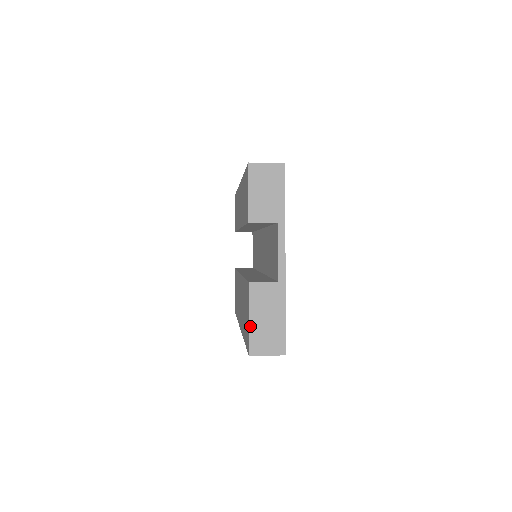
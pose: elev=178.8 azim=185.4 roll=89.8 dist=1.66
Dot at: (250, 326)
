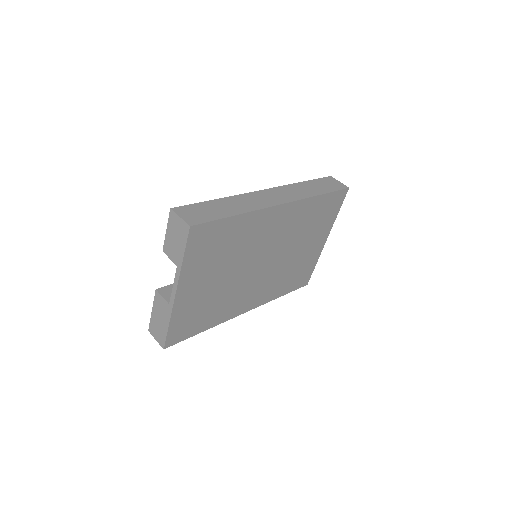
Dot at: (152, 315)
